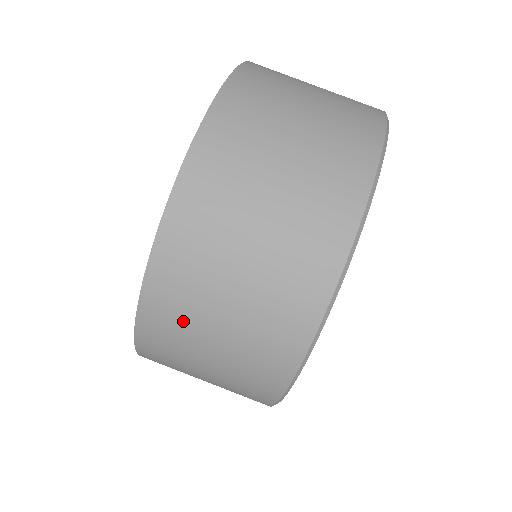
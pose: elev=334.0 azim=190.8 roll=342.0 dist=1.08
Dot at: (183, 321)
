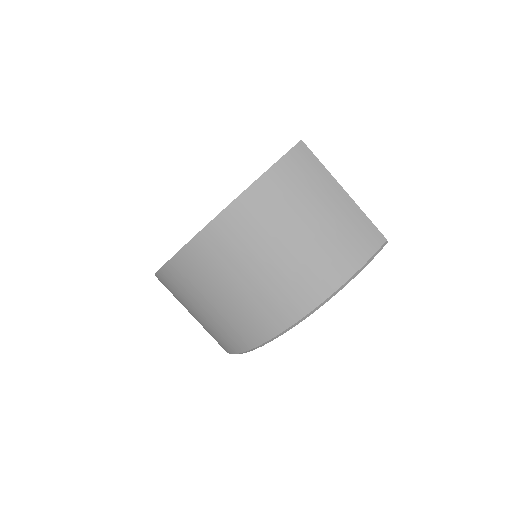
Dot at: occluded
